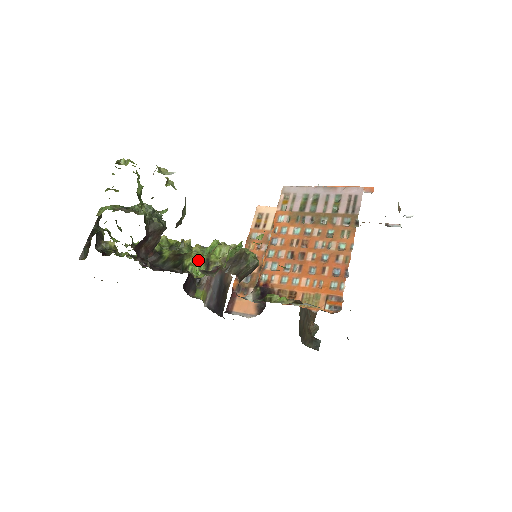
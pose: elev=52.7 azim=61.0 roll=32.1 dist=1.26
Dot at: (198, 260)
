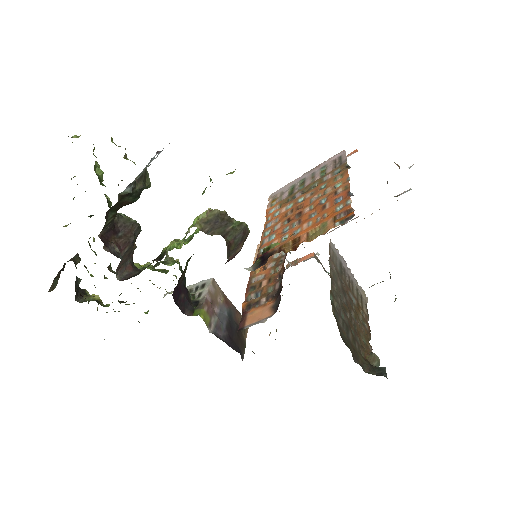
Dot at: occluded
